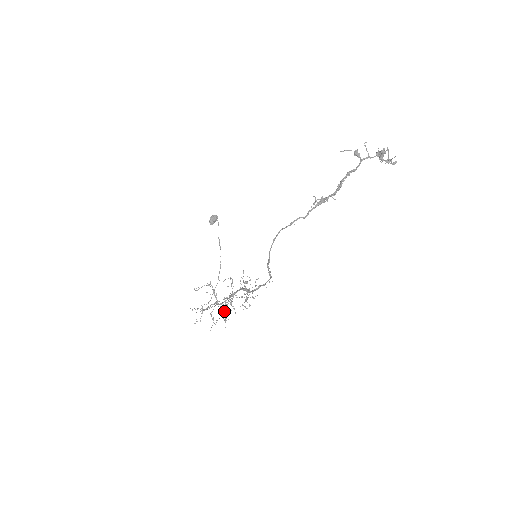
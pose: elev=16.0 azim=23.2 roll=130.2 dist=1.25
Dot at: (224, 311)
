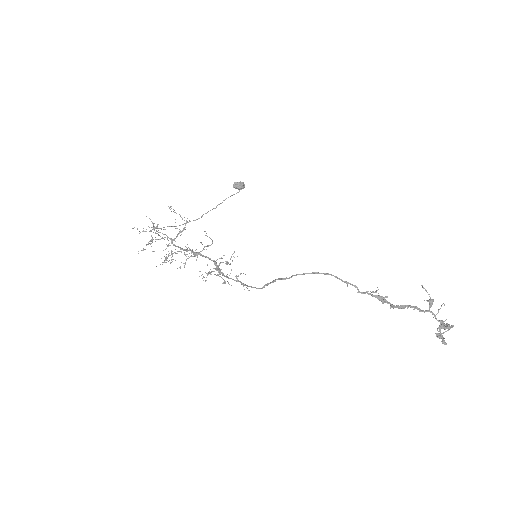
Dot at: occluded
